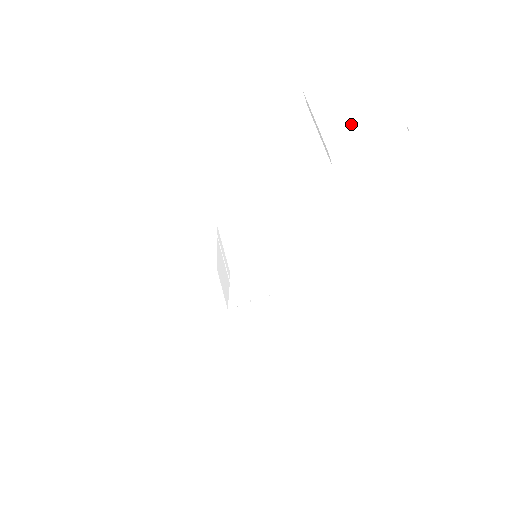
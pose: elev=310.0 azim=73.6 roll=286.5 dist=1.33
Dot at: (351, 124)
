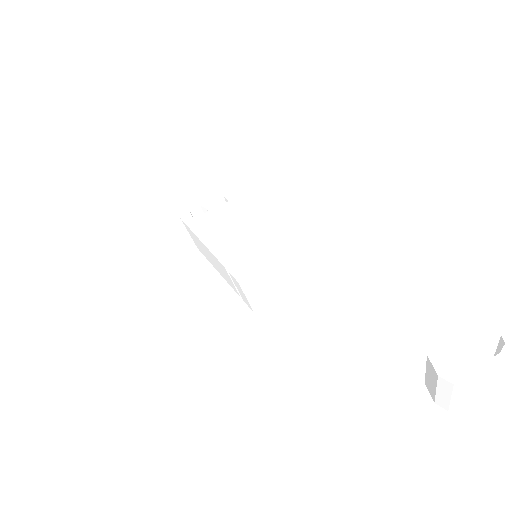
Dot at: (467, 411)
